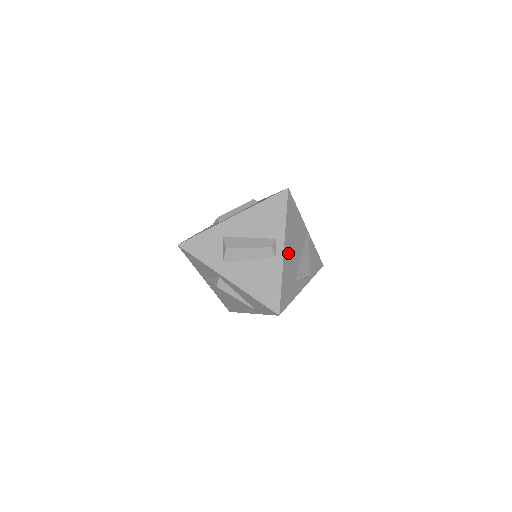
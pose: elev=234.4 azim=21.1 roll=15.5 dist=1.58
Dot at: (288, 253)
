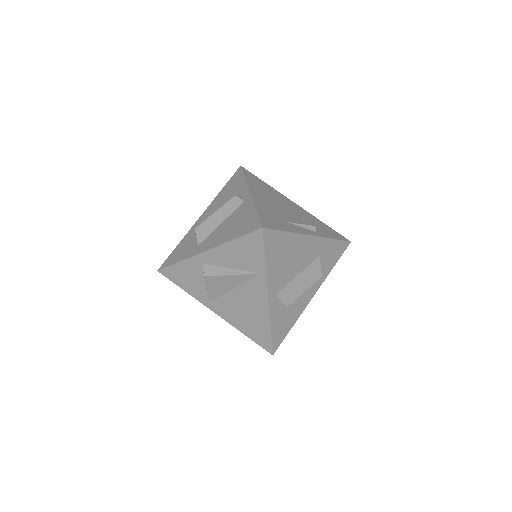
Dot at: (261, 198)
